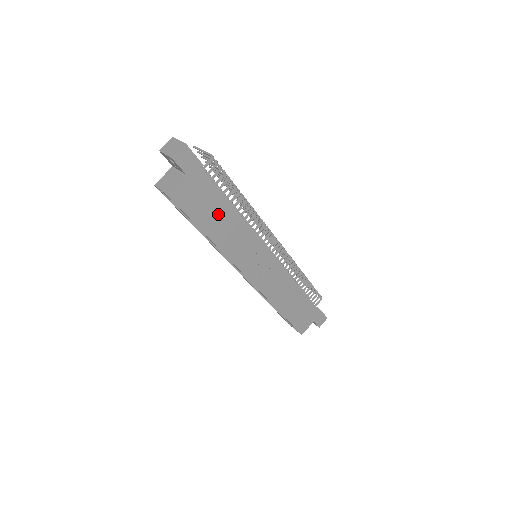
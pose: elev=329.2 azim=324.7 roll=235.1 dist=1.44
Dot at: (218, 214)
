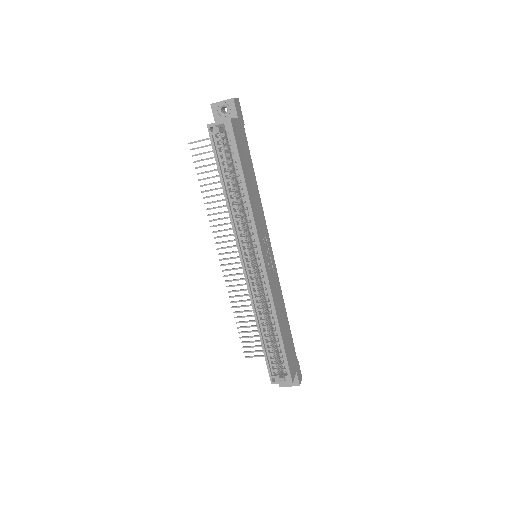
Dot at: (250, 172)
